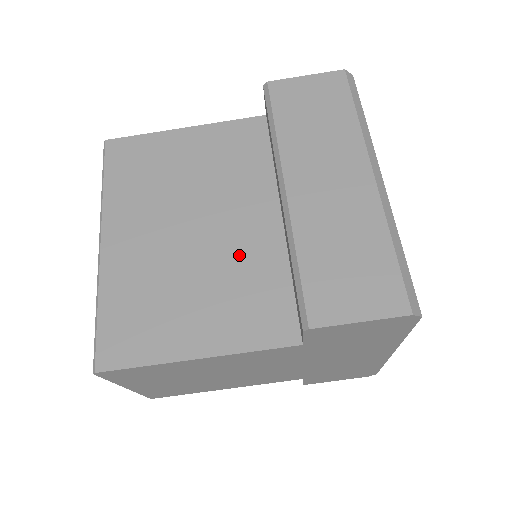
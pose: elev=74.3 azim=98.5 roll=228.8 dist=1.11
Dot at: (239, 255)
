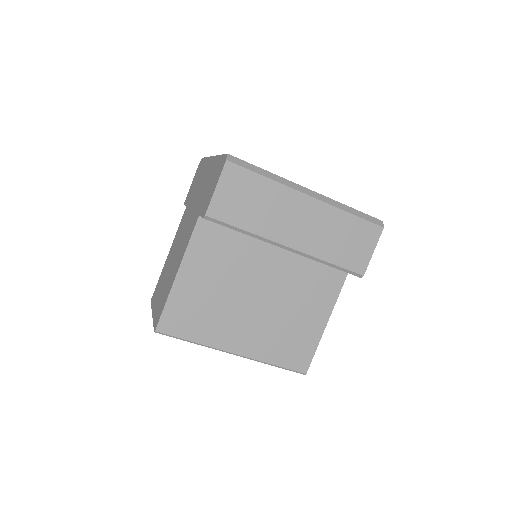
Dot at: (288, 281)
